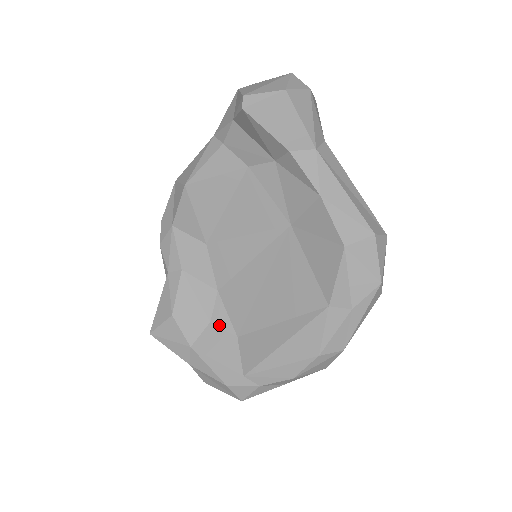
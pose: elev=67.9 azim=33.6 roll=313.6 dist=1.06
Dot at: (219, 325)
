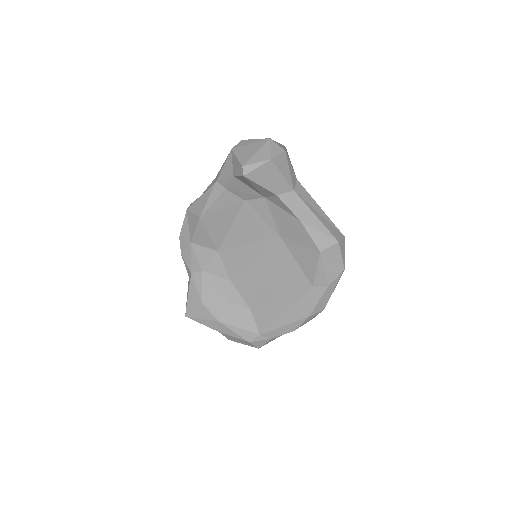
Dot at: (236, 304)
